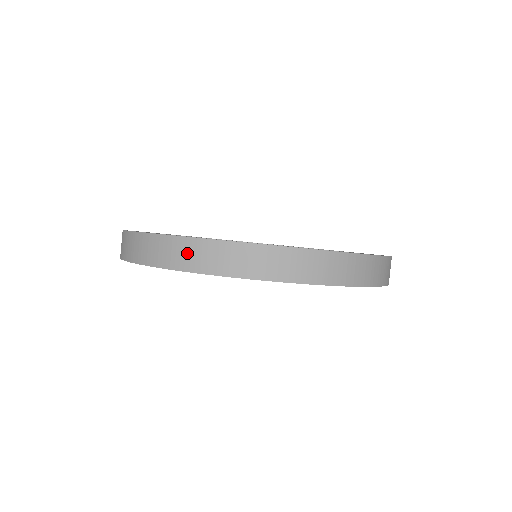
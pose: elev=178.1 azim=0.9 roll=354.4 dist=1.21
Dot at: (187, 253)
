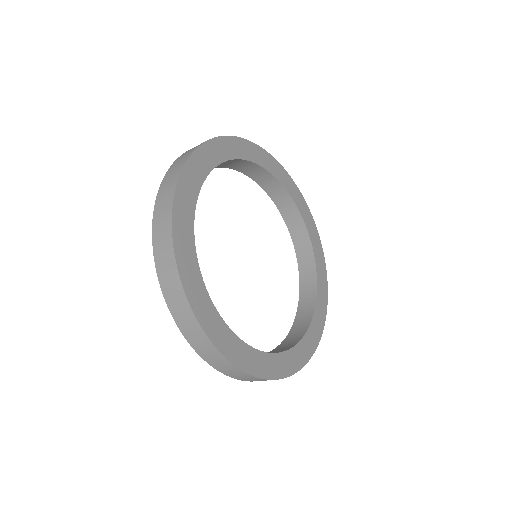
Dot at: (182, 311)
